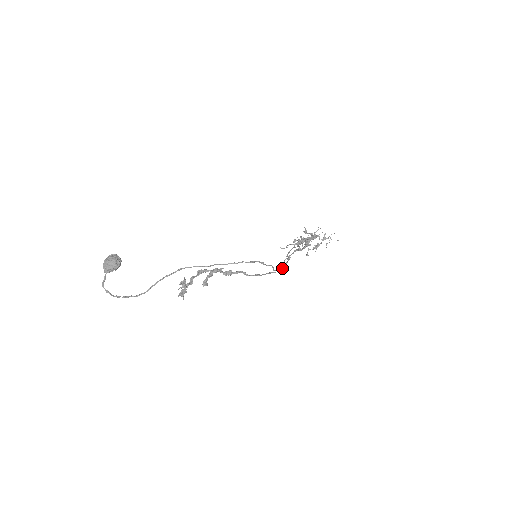
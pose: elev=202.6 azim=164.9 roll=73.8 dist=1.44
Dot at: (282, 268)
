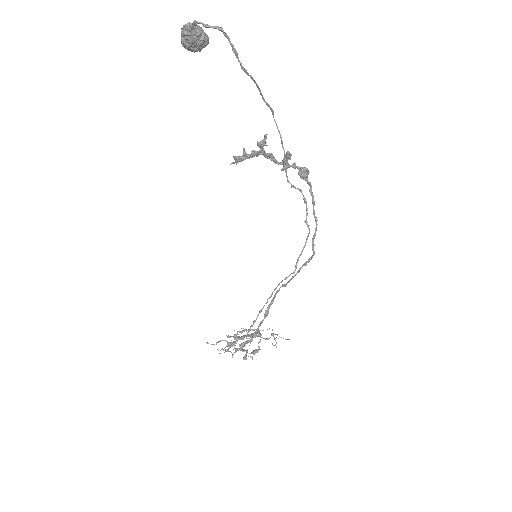
Dot at: occluded
